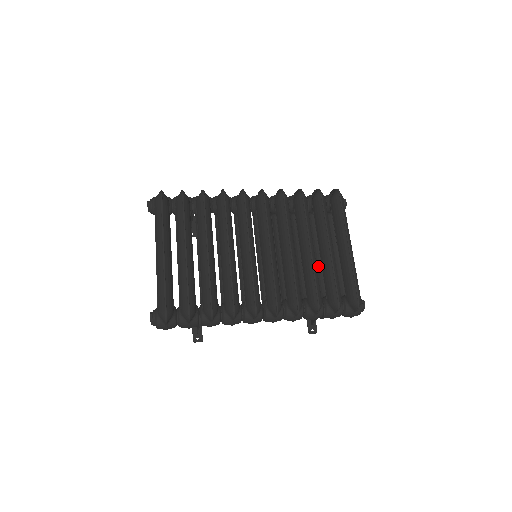
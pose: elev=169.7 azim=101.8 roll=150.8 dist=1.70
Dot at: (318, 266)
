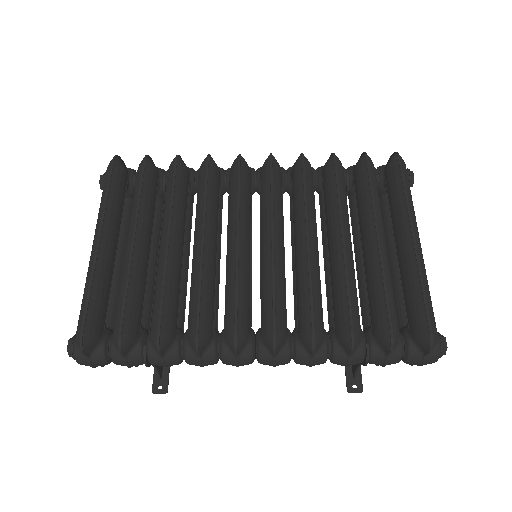
Dot at: (362, 276)
